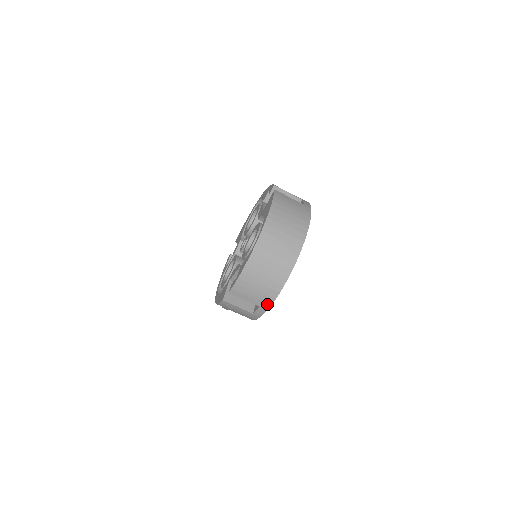
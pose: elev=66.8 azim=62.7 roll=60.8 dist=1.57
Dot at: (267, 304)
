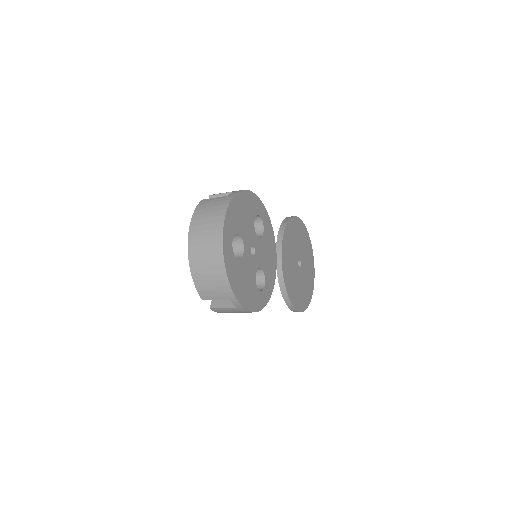
Dot at: (230, 294)
